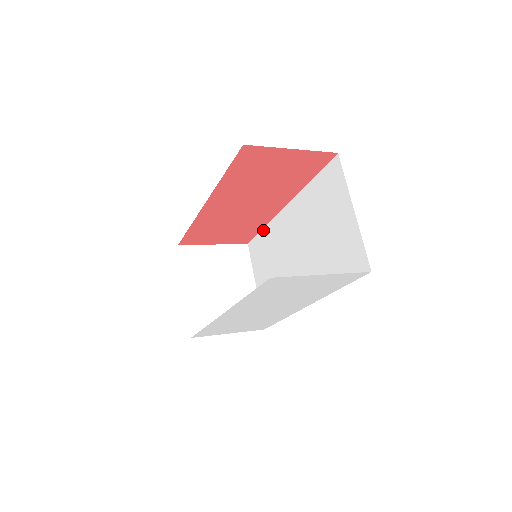
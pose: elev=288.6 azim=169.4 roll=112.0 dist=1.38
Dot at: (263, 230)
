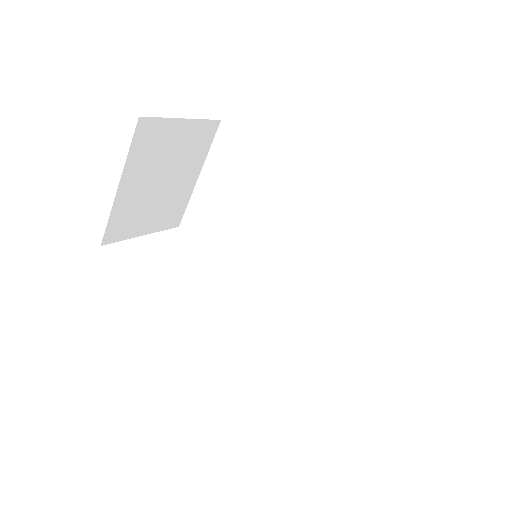
Dot at: (261, 151)
